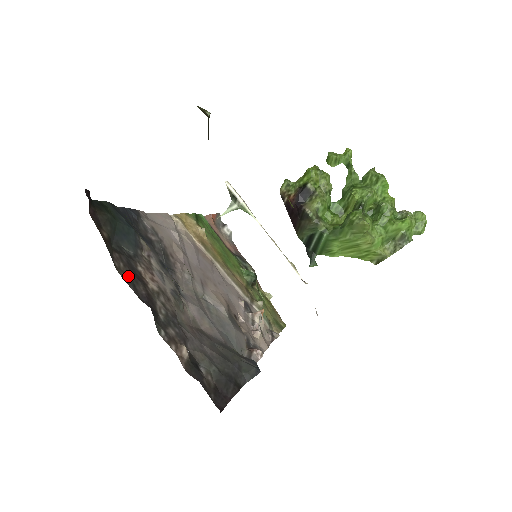
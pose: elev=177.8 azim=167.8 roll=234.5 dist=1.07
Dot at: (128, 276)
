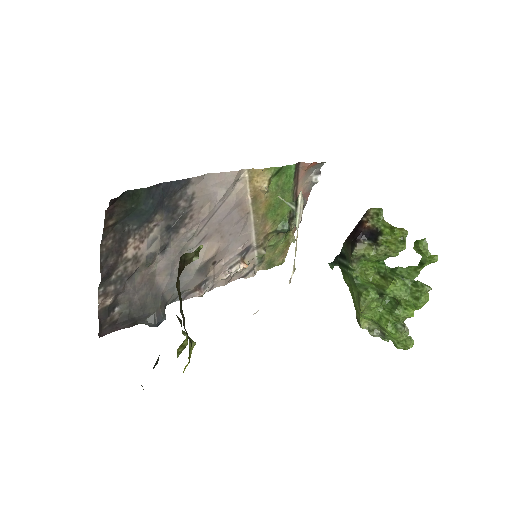
Dot at: (108, 250)
